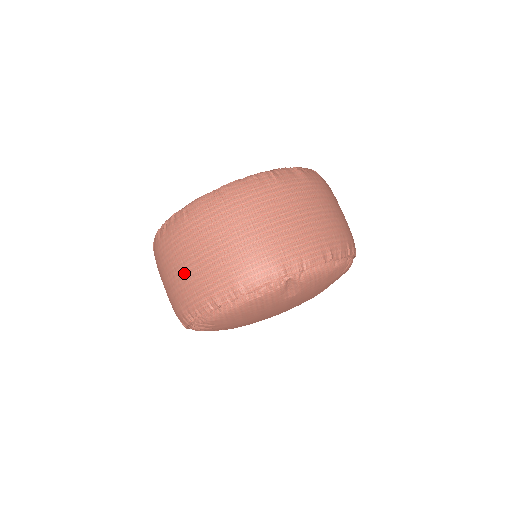
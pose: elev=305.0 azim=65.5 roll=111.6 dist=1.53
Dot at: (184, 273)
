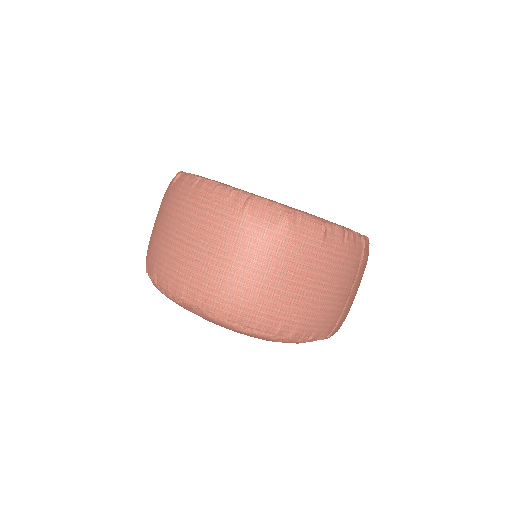
Dot at: occluded
